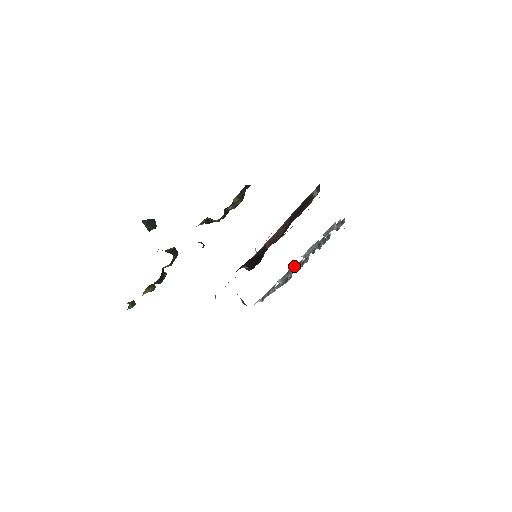
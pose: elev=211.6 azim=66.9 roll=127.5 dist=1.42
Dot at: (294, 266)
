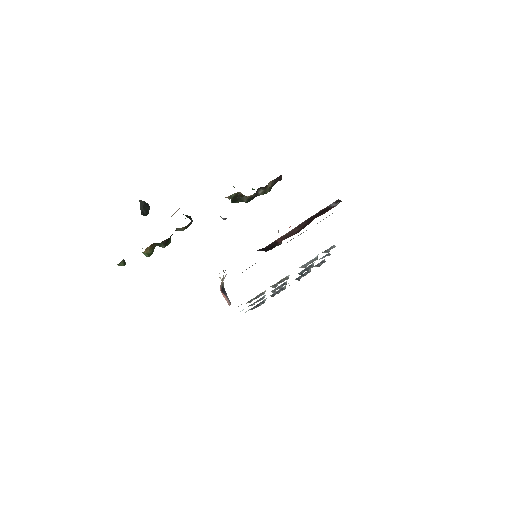
Dot at: (287, 276)
